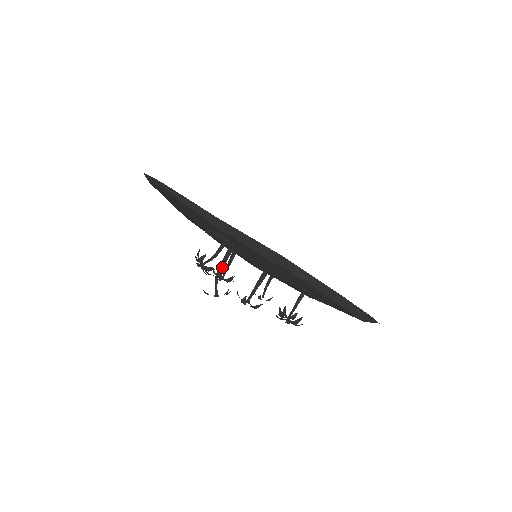
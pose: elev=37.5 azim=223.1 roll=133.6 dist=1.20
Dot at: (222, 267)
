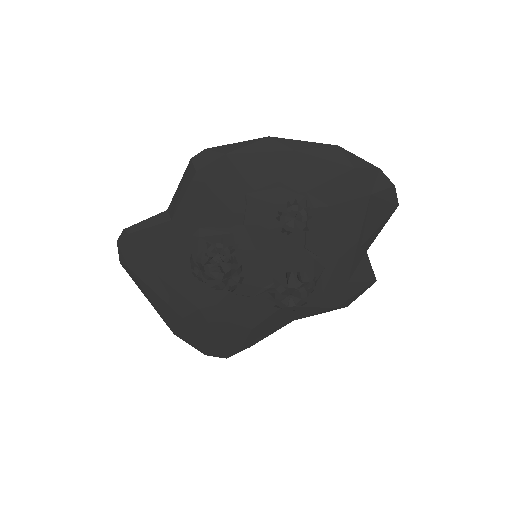
Dot at: occluded
